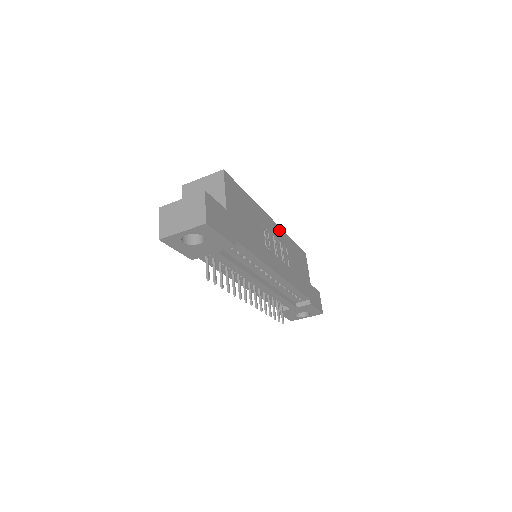
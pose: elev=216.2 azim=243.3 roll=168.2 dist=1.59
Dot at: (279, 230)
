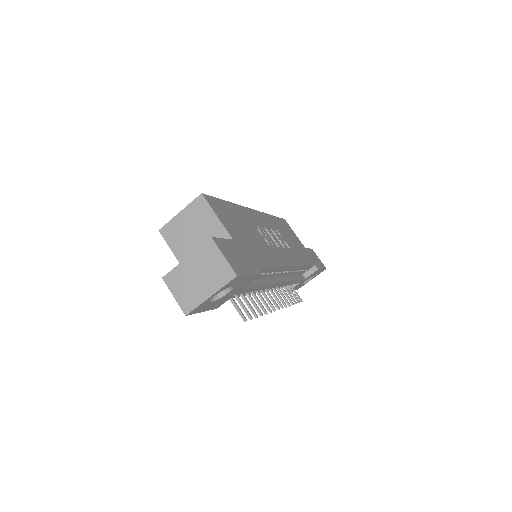
Dot at: (262, 216)
